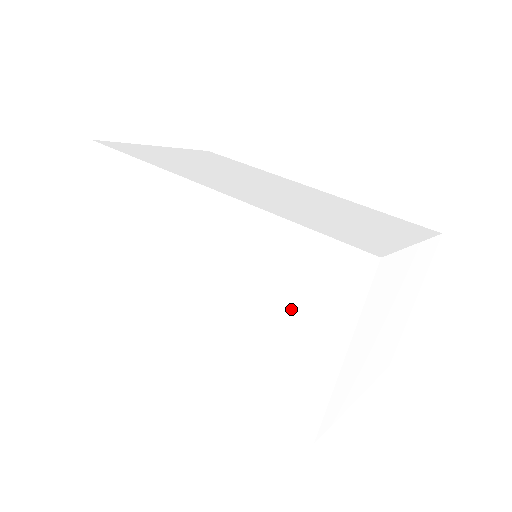
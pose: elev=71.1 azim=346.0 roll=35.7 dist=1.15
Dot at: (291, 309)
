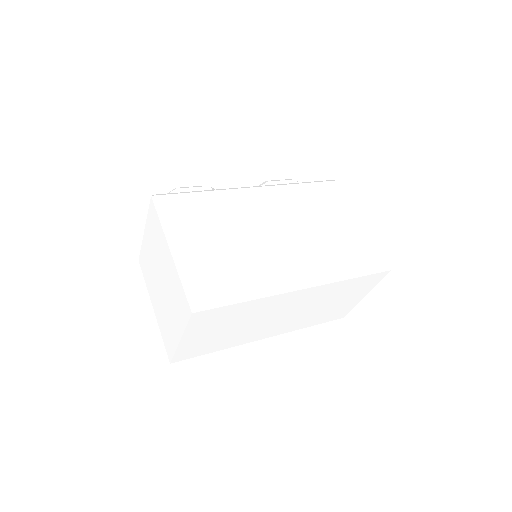
Dot at: (345, 298)
